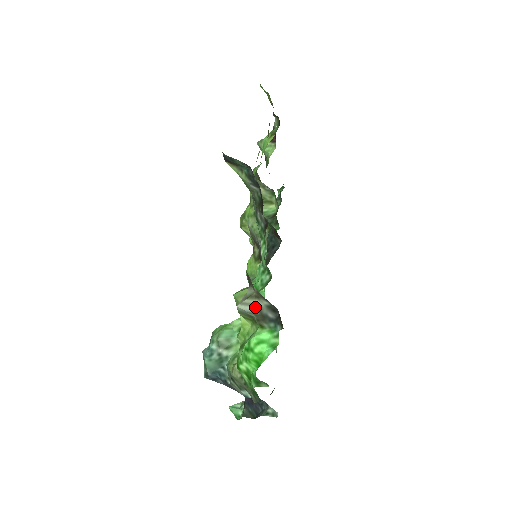
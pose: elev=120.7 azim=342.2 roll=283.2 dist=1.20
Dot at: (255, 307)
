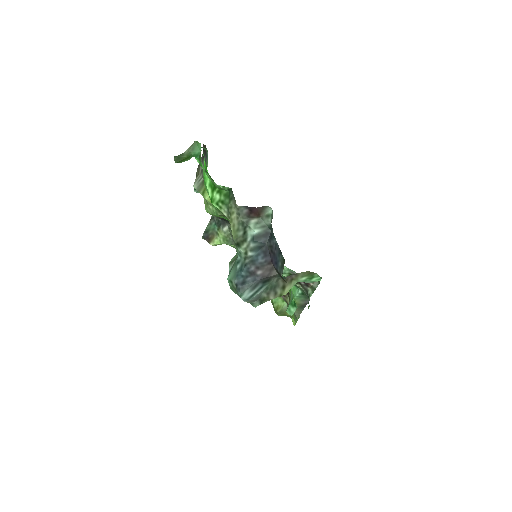
Dot at: (201, 175)
